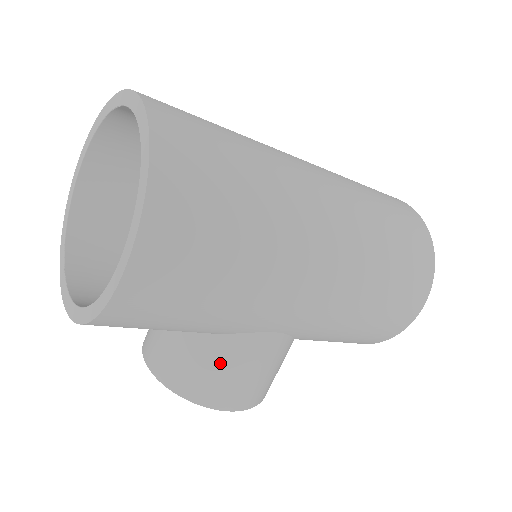
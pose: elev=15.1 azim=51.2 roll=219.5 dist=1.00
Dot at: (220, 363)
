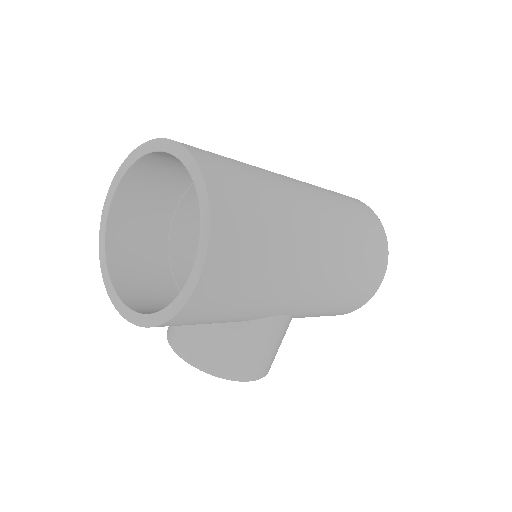
Dot at: (243, 344)
